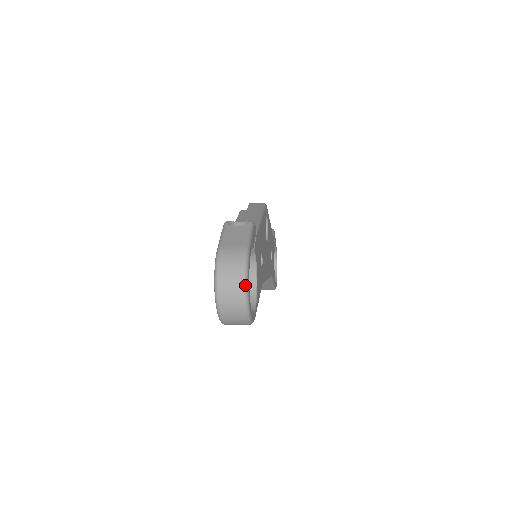
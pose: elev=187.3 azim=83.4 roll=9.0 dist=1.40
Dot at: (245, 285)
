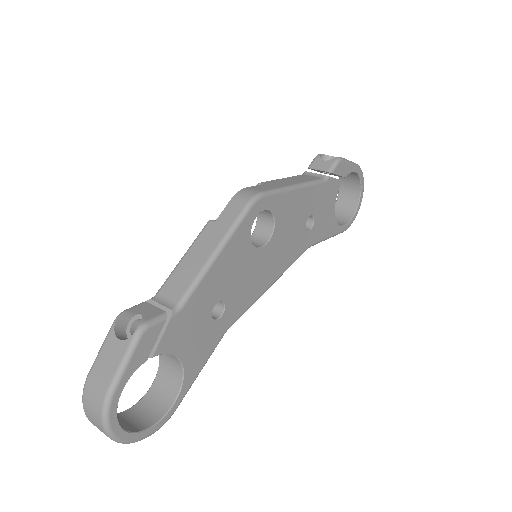
Dot at: (108, 434)
